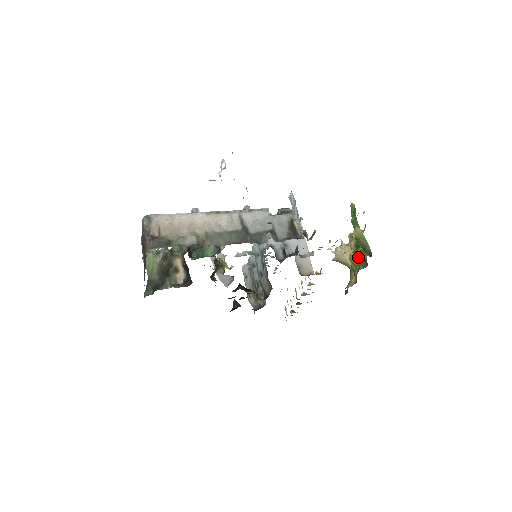
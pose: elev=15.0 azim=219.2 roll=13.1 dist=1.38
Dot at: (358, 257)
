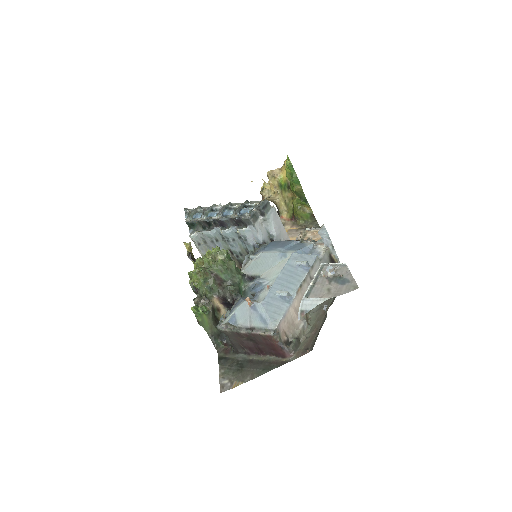
Dot at: (306, 213)
